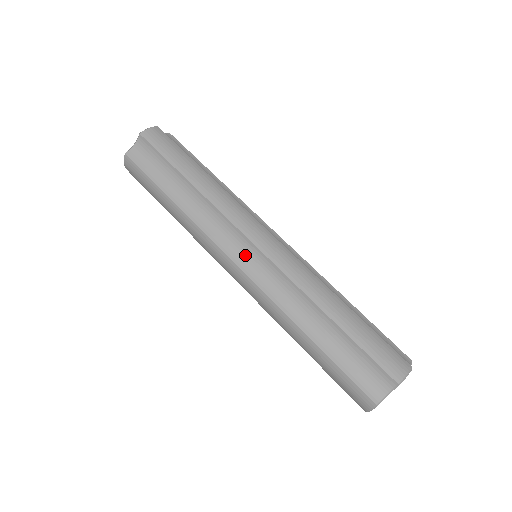
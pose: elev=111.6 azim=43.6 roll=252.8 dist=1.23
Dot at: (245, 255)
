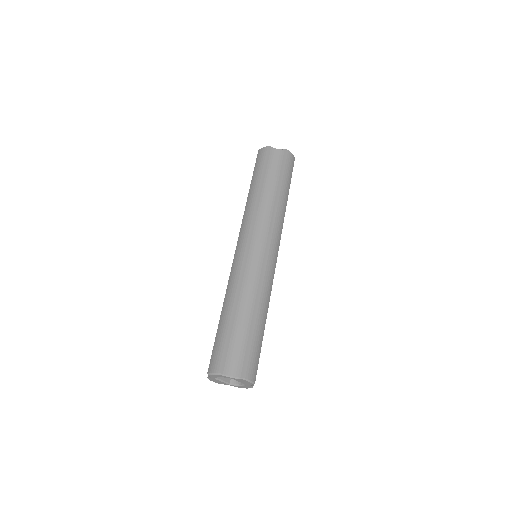
Dot at: (257, 246)
